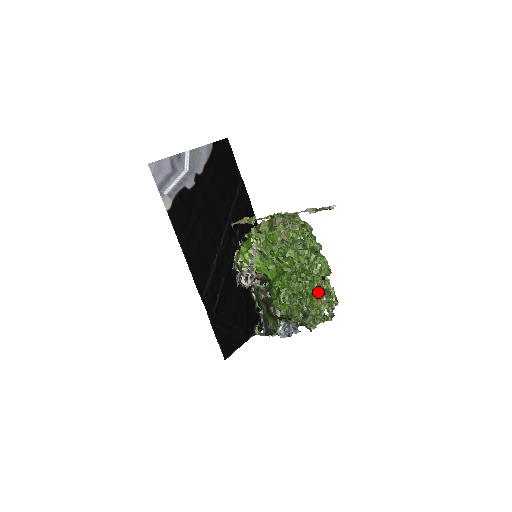
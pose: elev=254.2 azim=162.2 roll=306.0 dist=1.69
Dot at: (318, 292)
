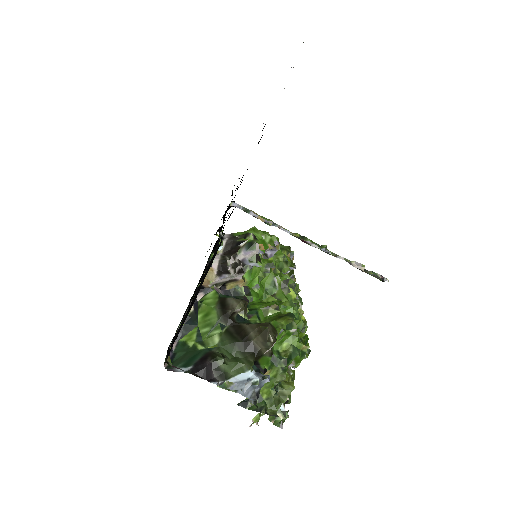
Dot at: (293, 370)
